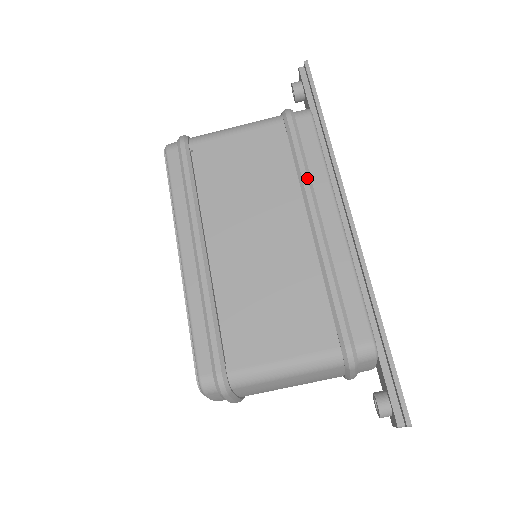
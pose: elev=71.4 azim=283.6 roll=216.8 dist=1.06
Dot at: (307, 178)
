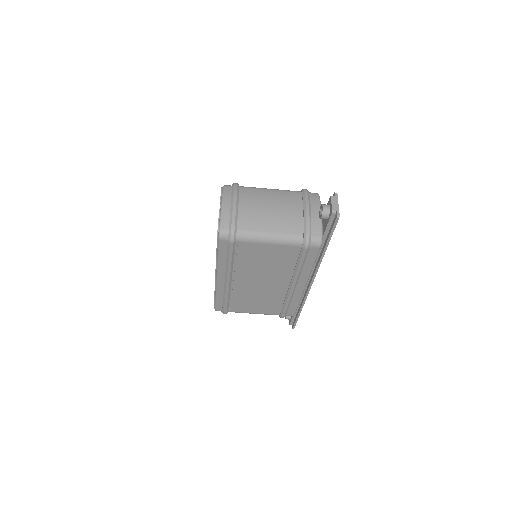
Dot at: (299, 274)
